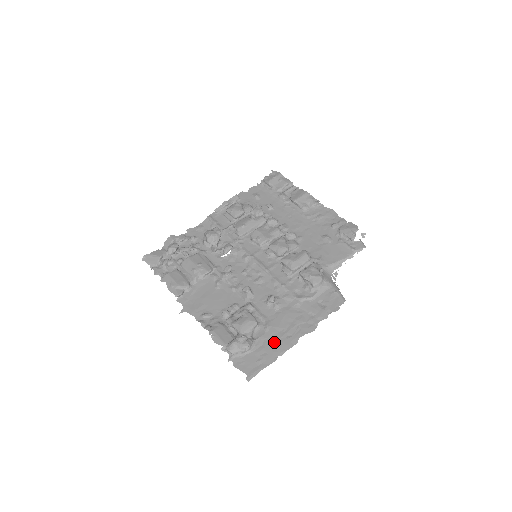
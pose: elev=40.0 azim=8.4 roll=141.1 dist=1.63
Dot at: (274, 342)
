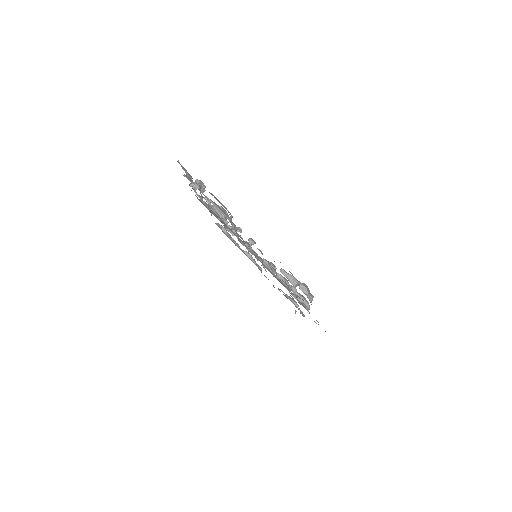
Dot at: occluded
